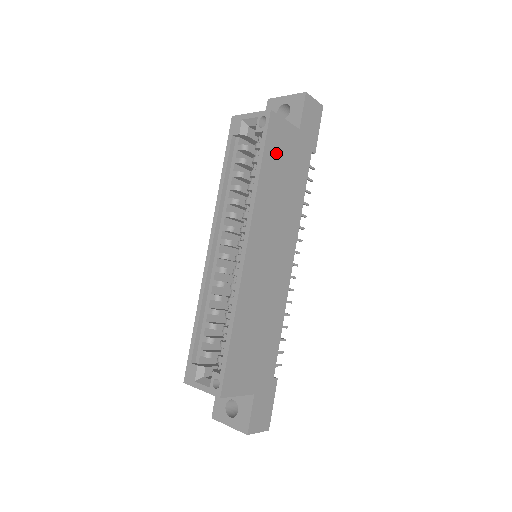
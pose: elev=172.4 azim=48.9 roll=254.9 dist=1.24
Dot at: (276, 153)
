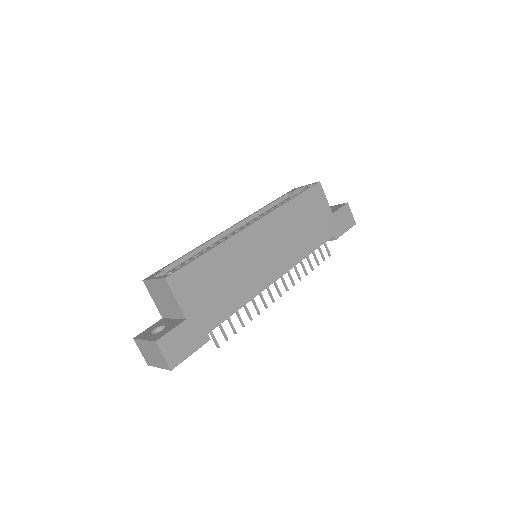
Dot at: (309, 204)
